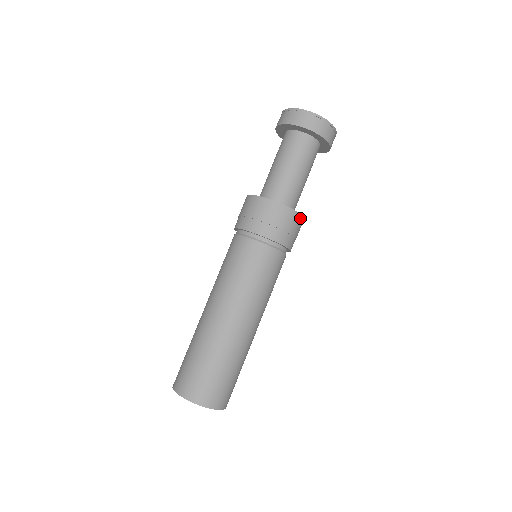
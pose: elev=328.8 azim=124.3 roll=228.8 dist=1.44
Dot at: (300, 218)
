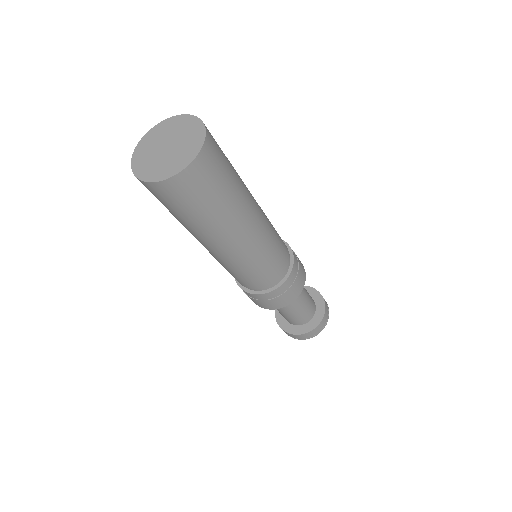
Dot at: (304, 274)
